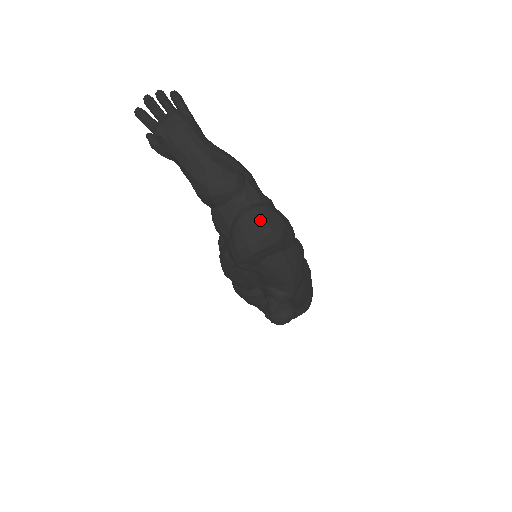
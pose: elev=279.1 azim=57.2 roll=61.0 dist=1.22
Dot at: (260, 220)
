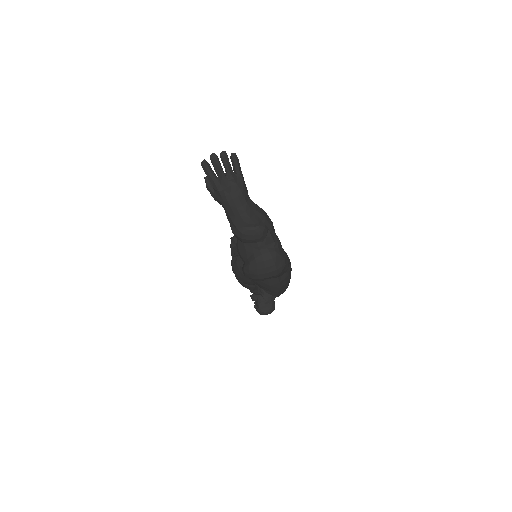
Dot at: (271, 261)
